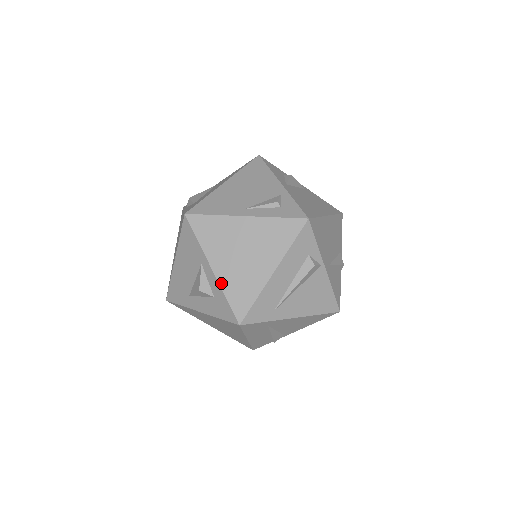
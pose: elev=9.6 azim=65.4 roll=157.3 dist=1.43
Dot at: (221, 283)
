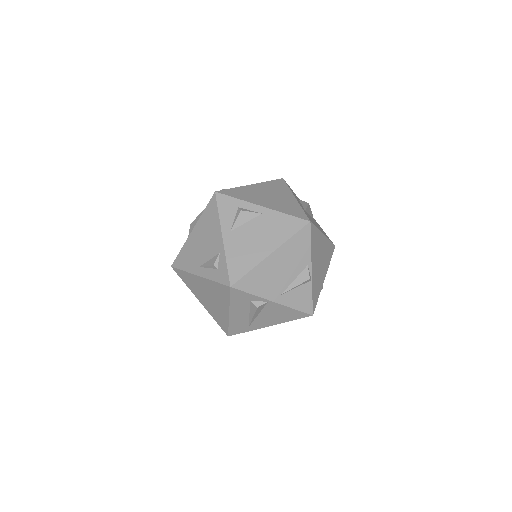
Dot at: (208, 311)
